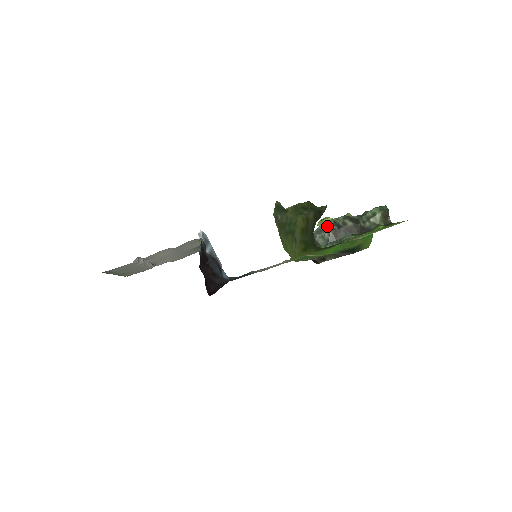
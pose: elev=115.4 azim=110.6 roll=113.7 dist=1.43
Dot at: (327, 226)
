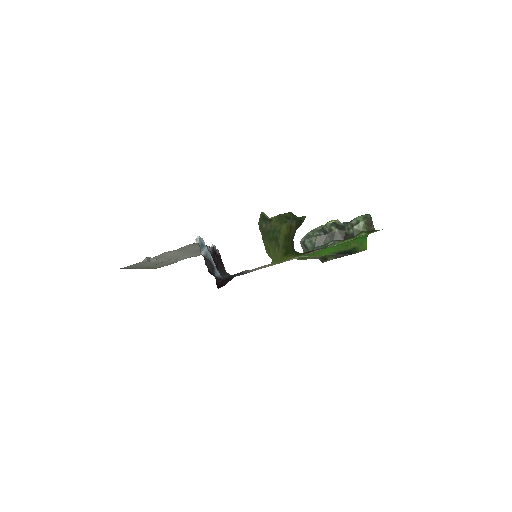
Dot at: (315, 232)
